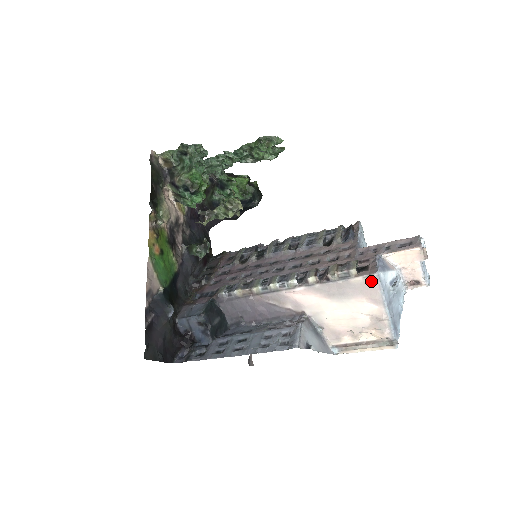
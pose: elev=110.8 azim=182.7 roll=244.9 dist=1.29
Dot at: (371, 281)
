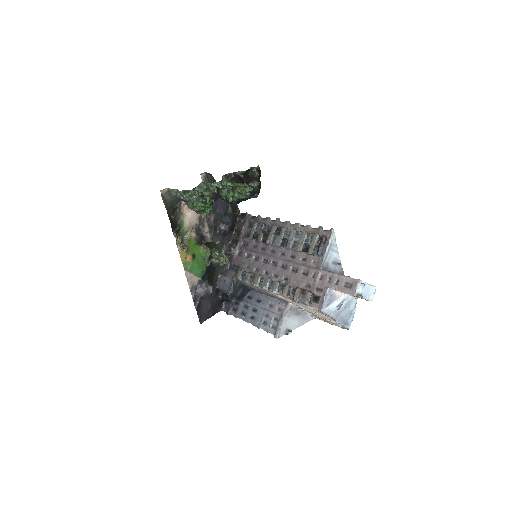
Dot at: occluded
